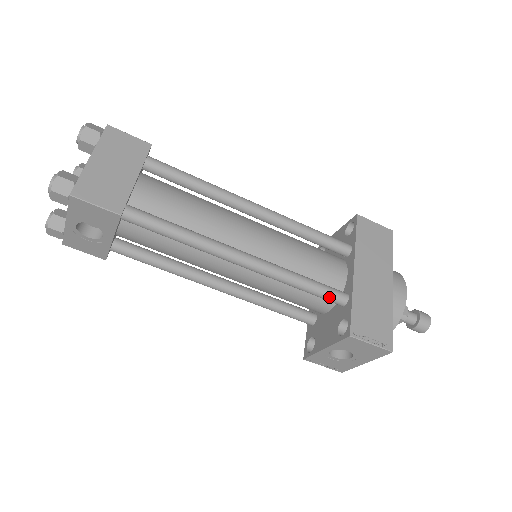
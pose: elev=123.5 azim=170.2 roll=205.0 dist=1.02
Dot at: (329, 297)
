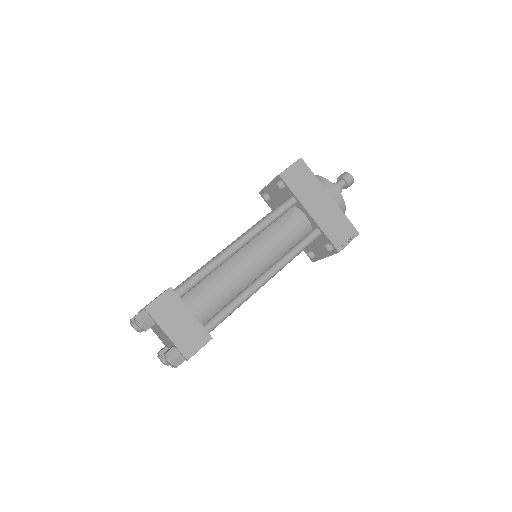
Dot at: occluded
